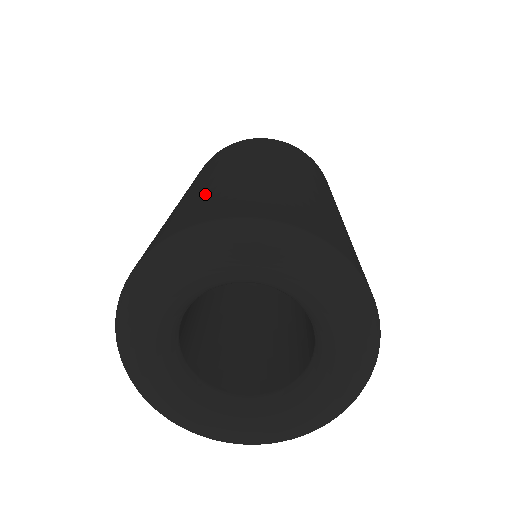
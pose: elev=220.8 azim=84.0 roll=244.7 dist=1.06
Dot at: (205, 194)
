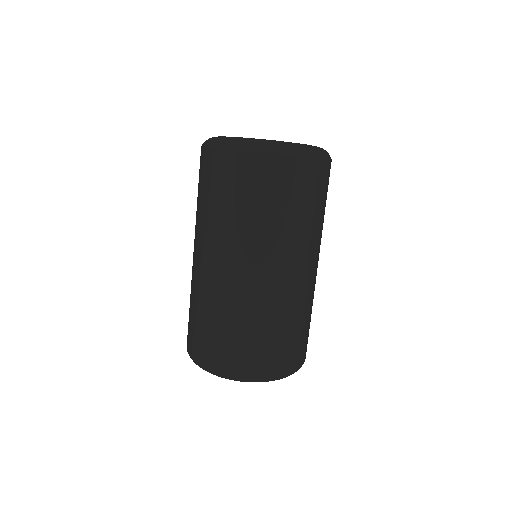
Dot at: (195, 309)
